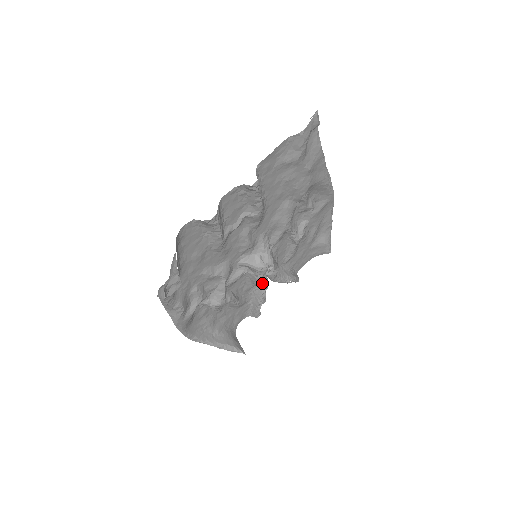
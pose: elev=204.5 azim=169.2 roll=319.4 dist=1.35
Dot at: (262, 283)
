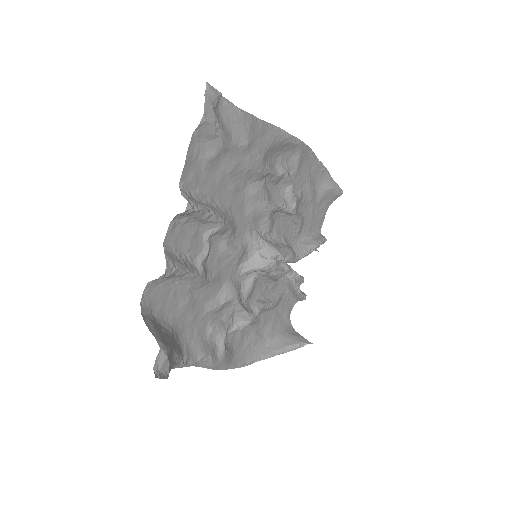
Dot at: (282, 274)
